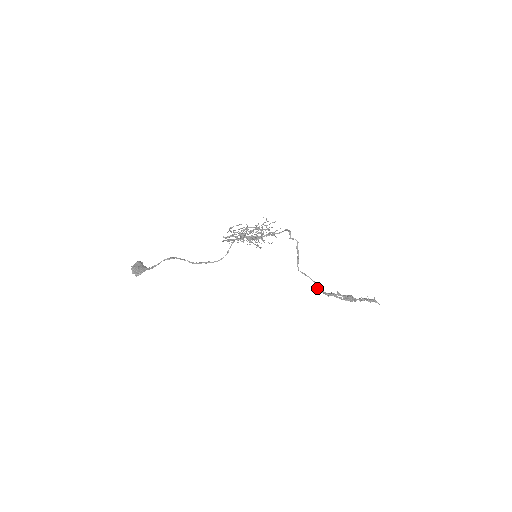
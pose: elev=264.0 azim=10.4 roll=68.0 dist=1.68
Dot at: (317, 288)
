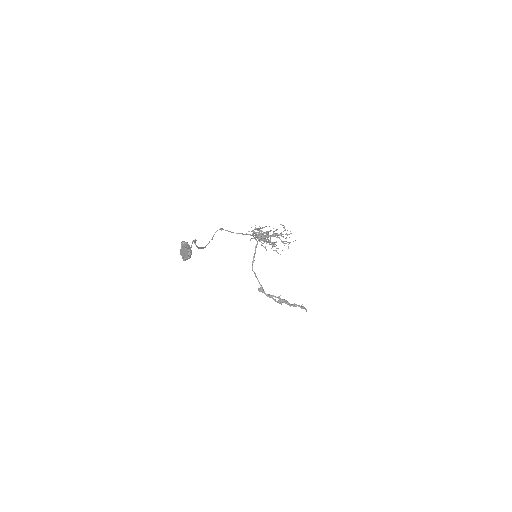
Dot at: (262, 289)
